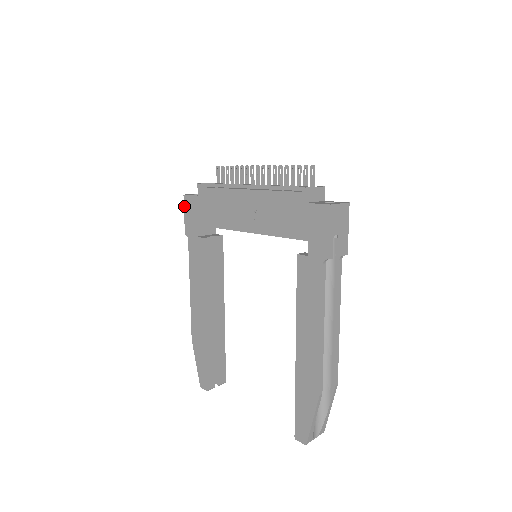
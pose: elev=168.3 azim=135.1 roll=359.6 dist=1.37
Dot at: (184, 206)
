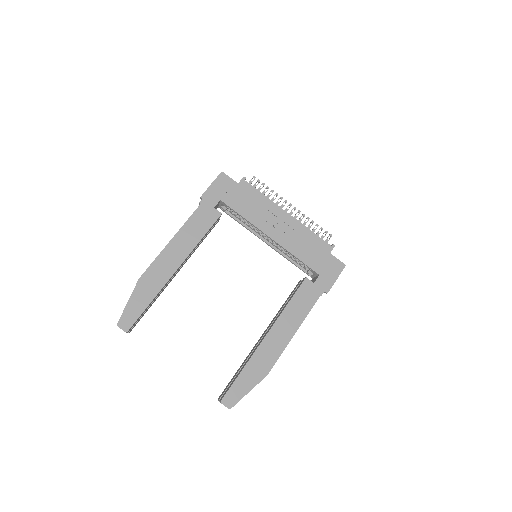
Dot at: (216, 178)
